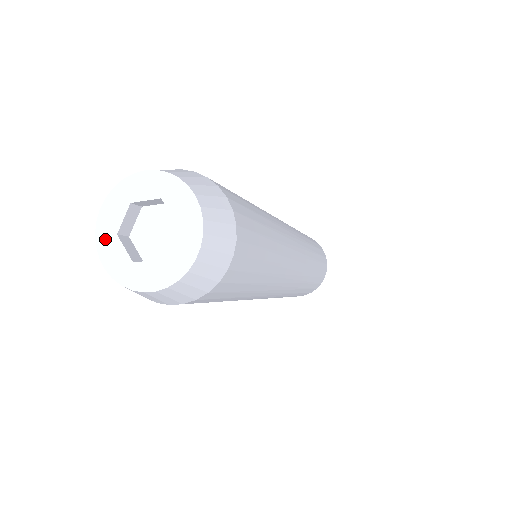
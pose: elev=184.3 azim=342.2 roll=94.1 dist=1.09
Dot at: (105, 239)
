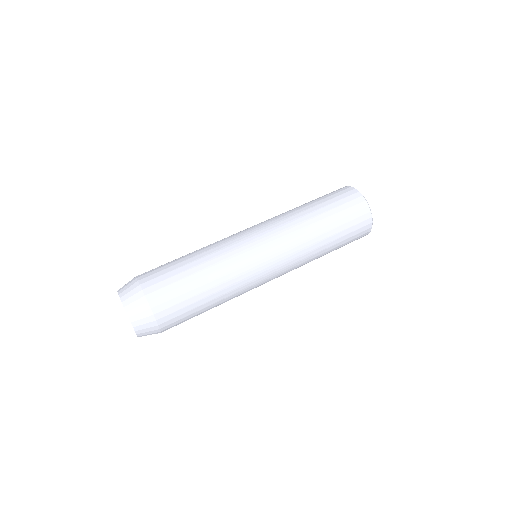
Dot at: occluded
